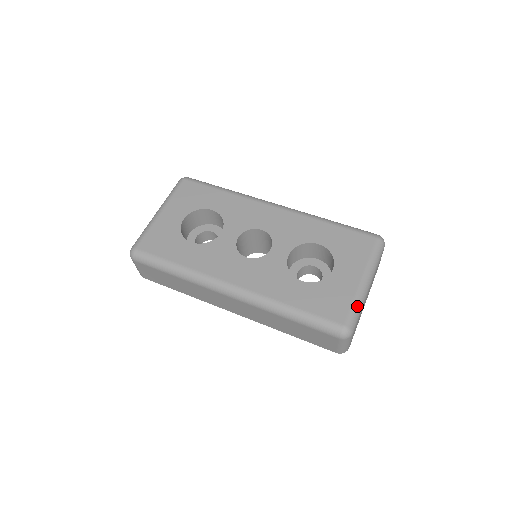
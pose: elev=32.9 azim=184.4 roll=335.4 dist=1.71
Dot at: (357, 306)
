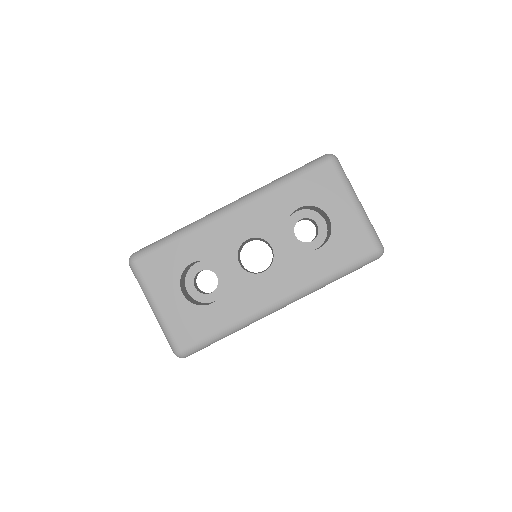
Dot at: (370, 227)
